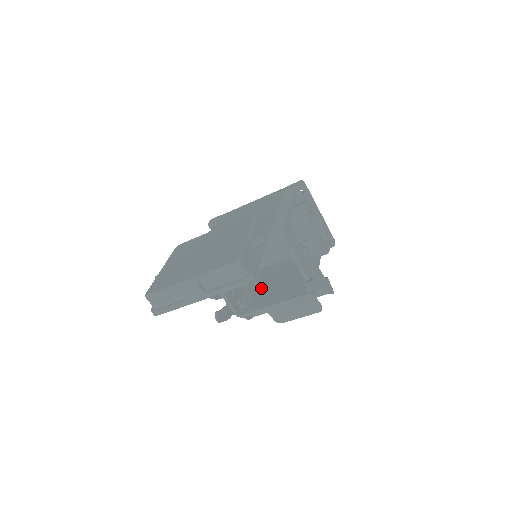
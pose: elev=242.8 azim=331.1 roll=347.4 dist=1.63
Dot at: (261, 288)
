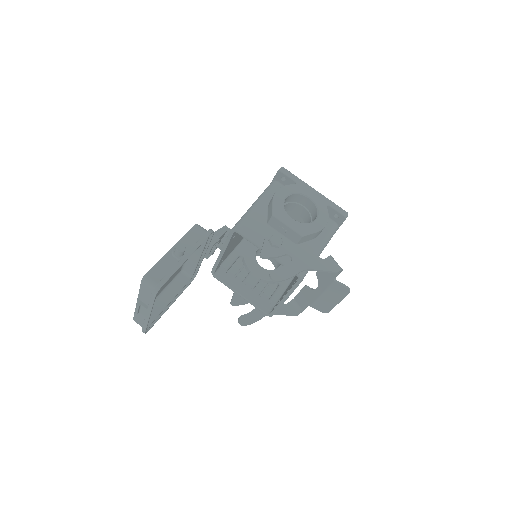
Dot at: occluded
